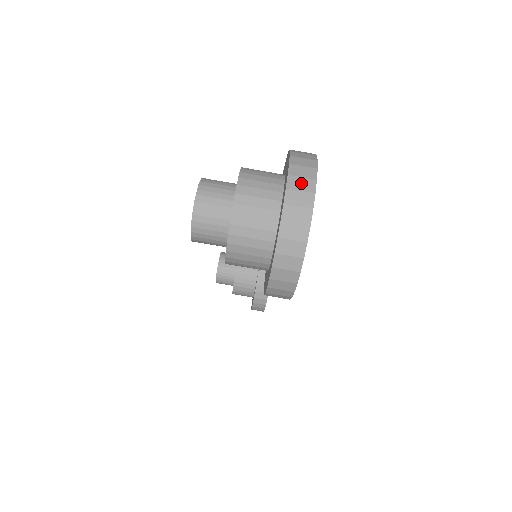
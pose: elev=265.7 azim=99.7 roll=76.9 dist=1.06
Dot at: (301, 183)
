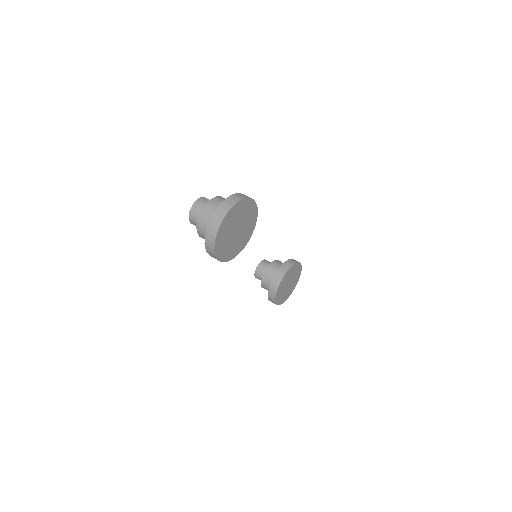
Dot at: (226, 206)
